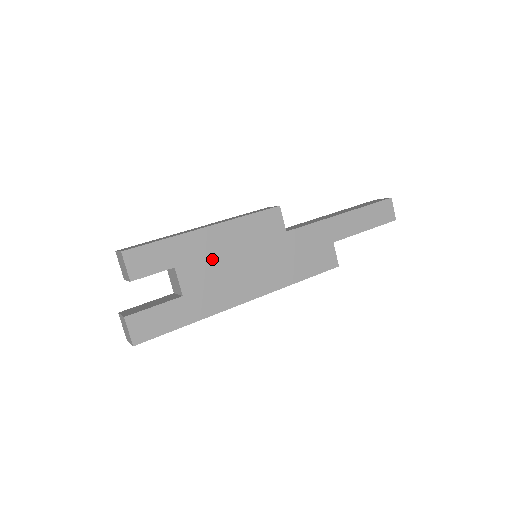
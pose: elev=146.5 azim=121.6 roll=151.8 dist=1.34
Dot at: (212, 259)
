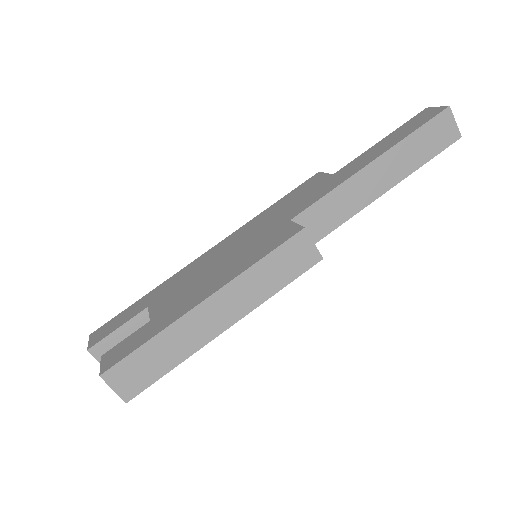
Dot at: occluded
